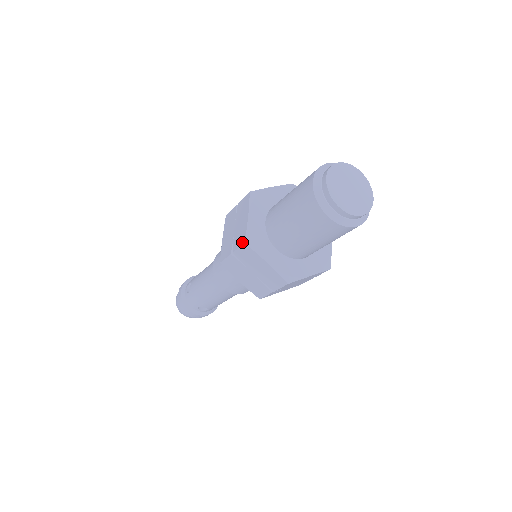
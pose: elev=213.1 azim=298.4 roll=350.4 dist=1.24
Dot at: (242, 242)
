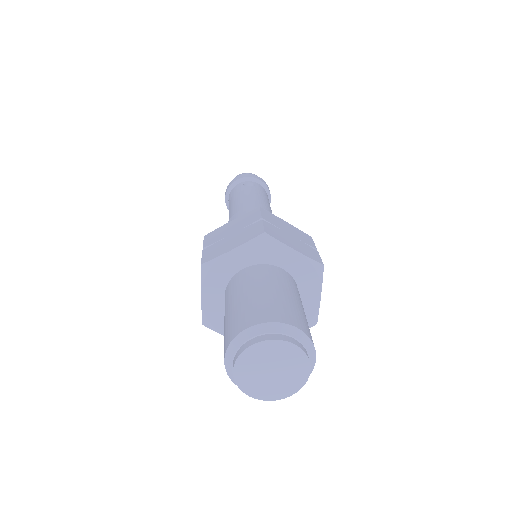
Dot at: occluded
